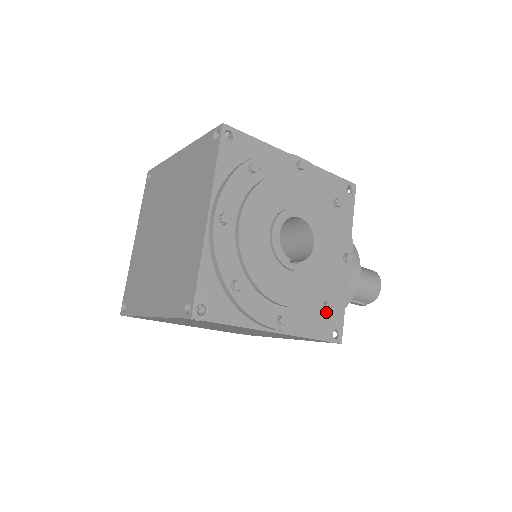
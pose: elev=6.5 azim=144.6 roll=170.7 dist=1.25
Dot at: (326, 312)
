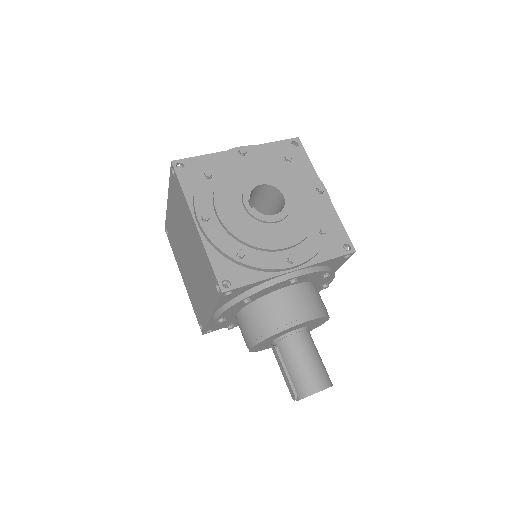
Dot at: (236, 257)
